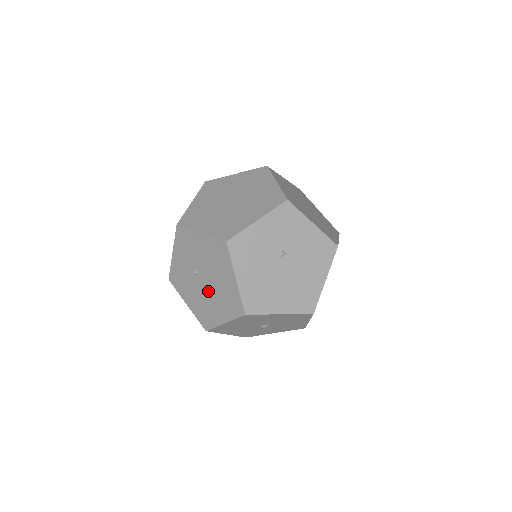
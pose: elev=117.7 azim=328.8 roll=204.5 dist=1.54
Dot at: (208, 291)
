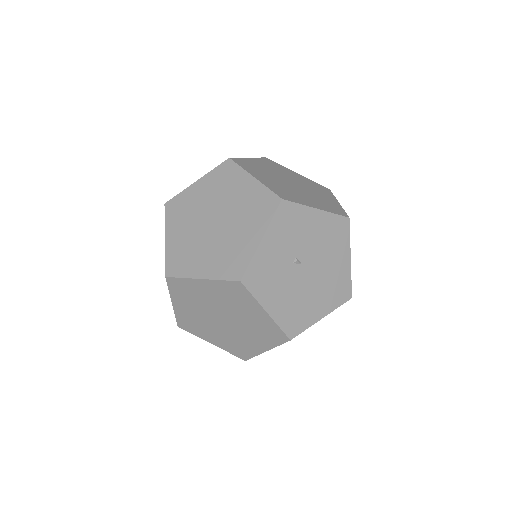
Dot at: (310, 282)
